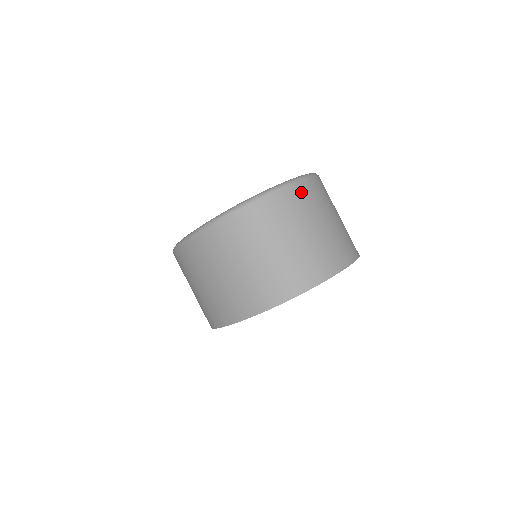
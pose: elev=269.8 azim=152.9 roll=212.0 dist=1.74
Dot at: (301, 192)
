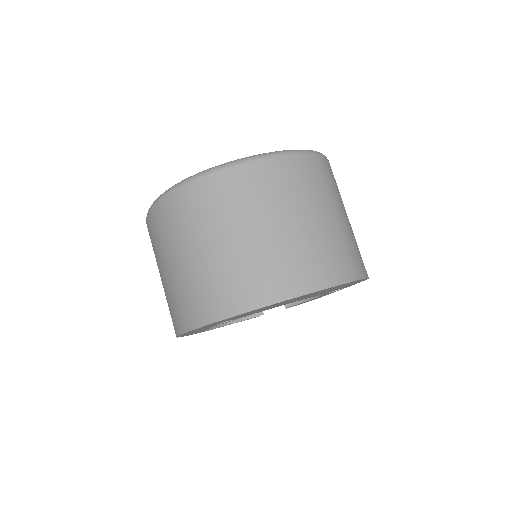
Dot at: (244, 178)
